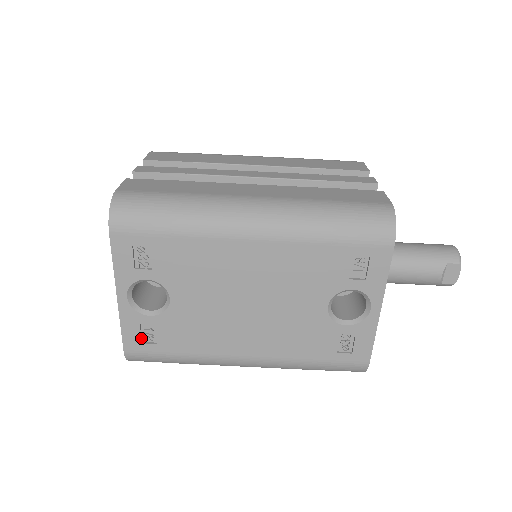
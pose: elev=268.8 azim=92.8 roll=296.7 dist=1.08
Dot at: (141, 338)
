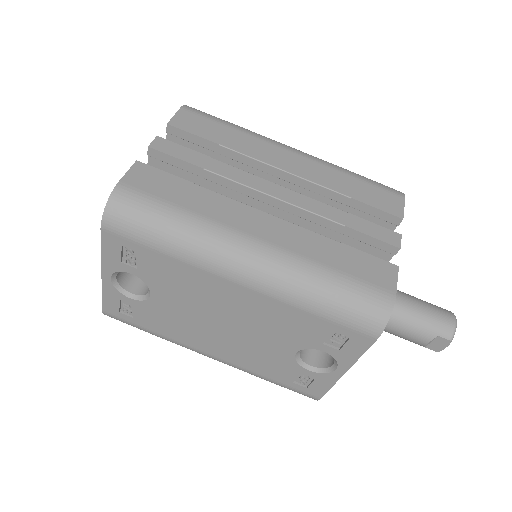
Dot at: (119, 308)
